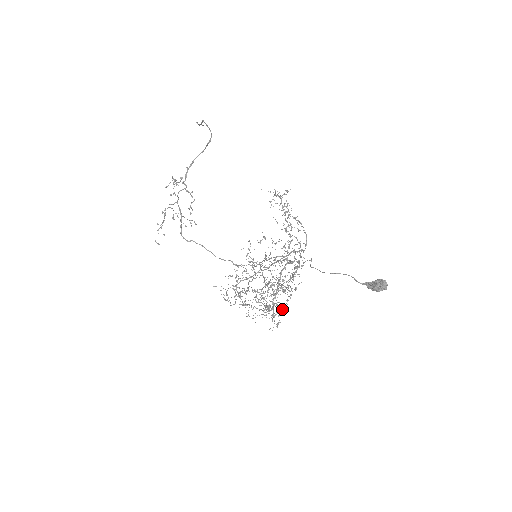
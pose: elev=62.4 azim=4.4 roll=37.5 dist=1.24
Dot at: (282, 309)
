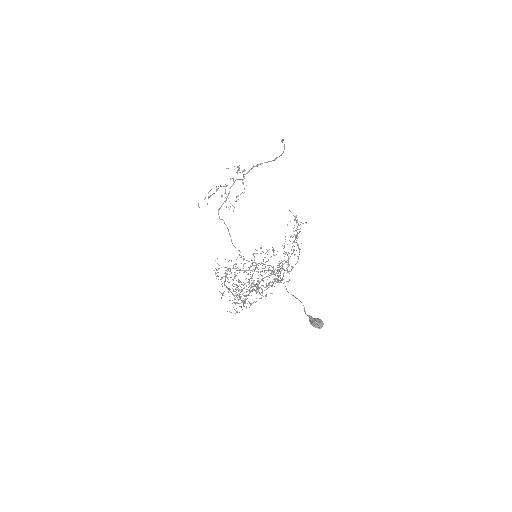
Dot at: occluded
